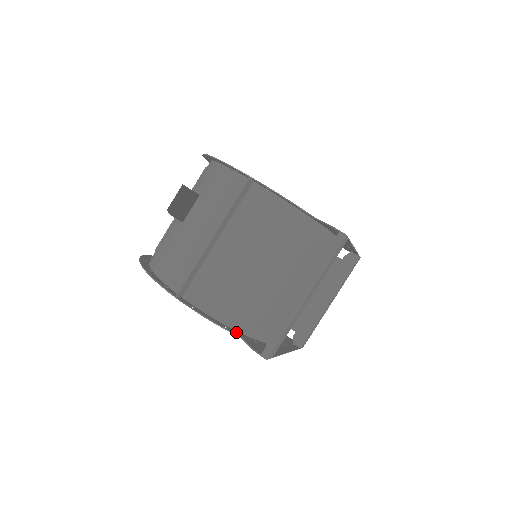
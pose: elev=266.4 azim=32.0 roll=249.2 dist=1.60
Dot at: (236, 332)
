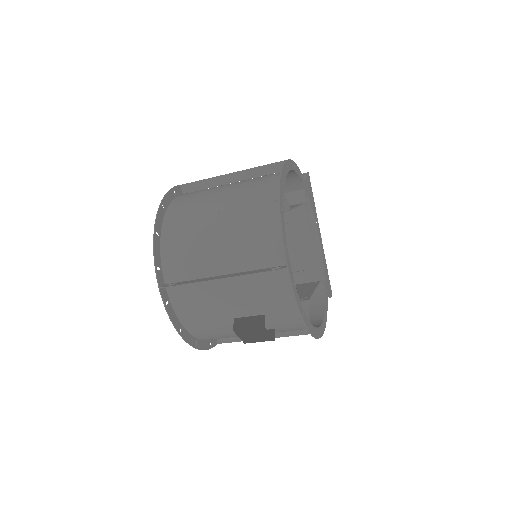
Dot at: occluded
